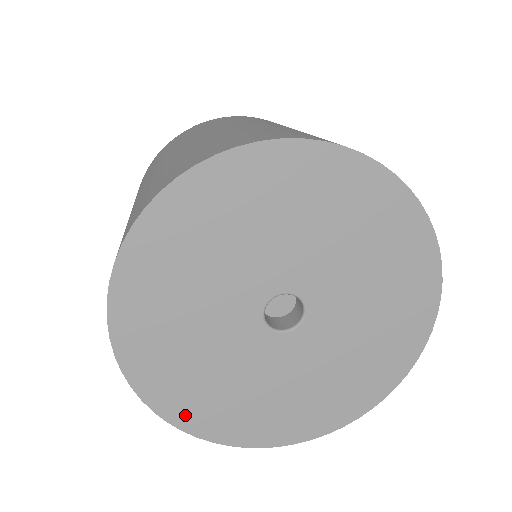
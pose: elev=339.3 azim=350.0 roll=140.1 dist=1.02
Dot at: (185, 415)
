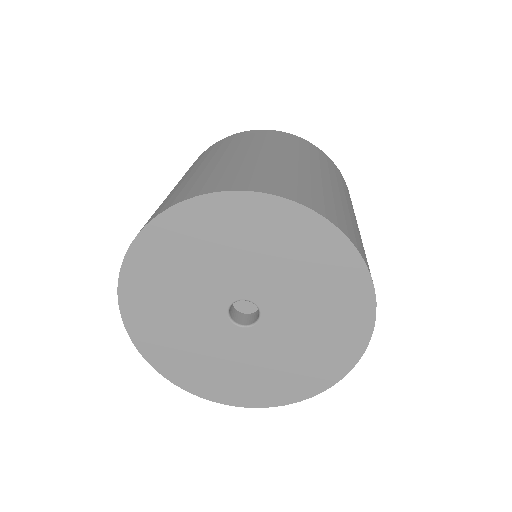
Dot at: (131, 302)
